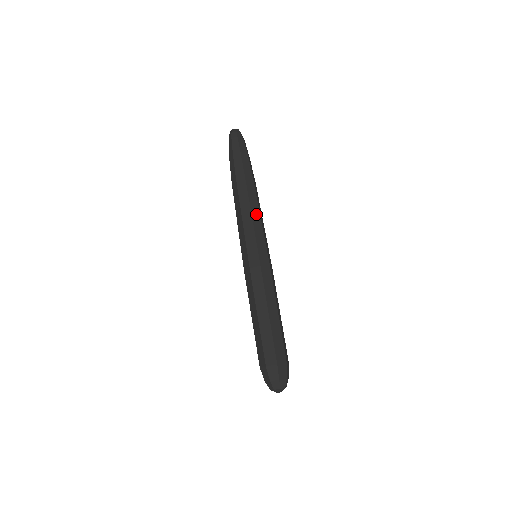
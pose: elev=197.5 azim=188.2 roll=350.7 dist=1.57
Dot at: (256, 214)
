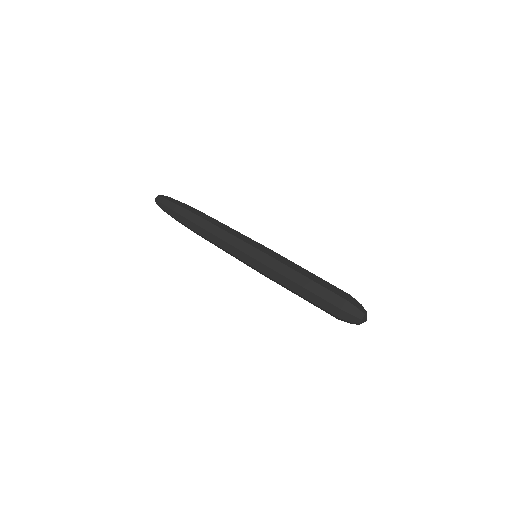
Dot at: (229, 229)
